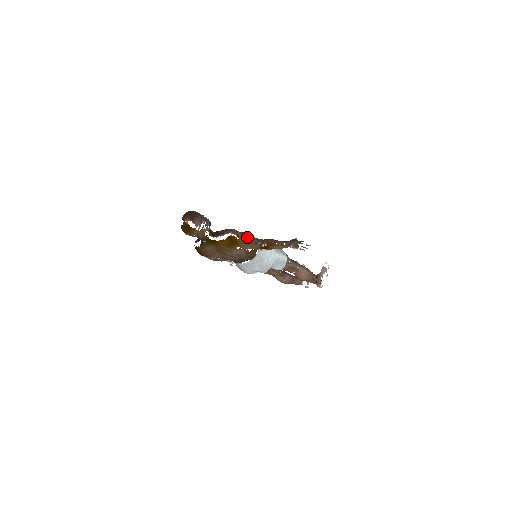
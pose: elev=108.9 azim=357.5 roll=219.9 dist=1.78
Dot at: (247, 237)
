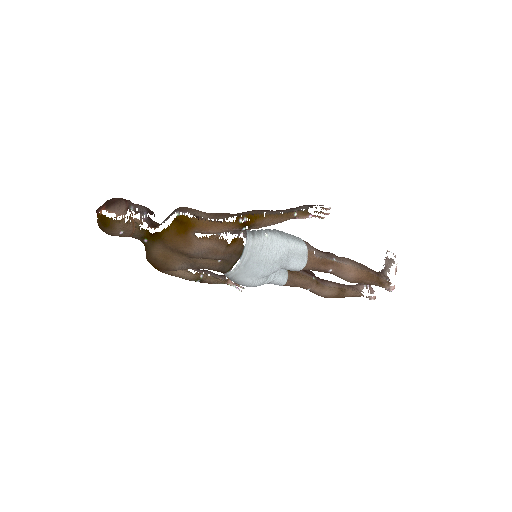
Dot at: (209, 214)
